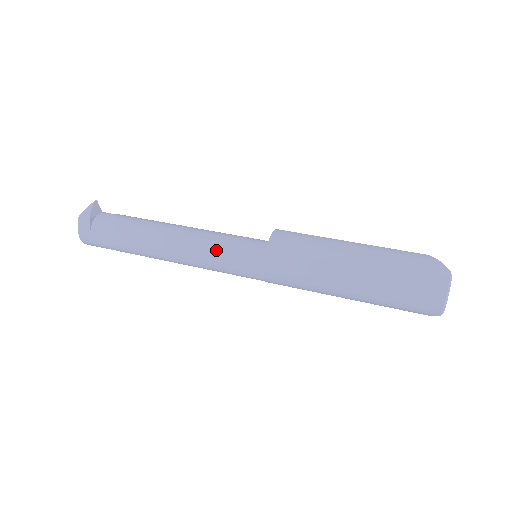
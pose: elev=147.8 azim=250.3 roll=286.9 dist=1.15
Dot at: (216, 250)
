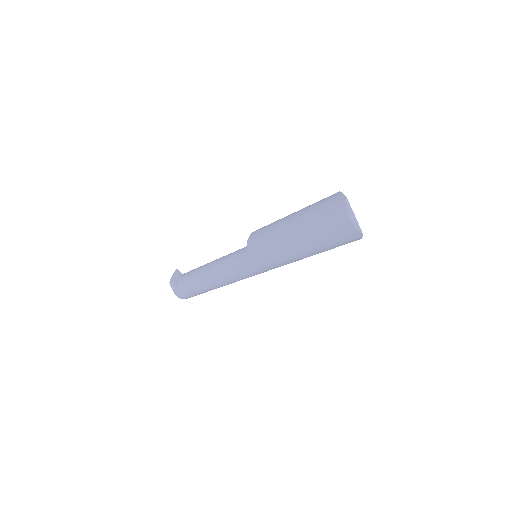
Dot at: (230, 265)
